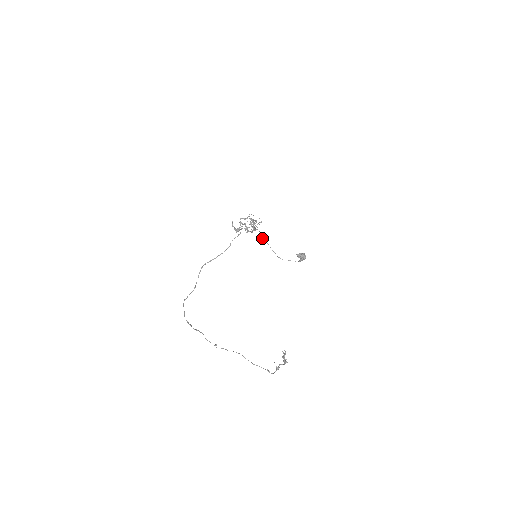
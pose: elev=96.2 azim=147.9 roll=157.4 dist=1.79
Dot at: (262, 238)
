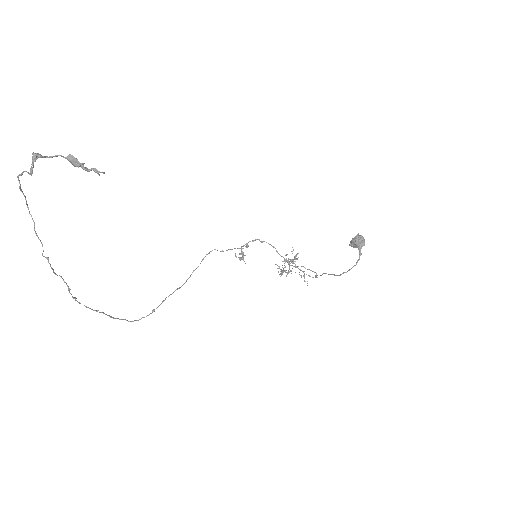
Dot at: (316, 276)
